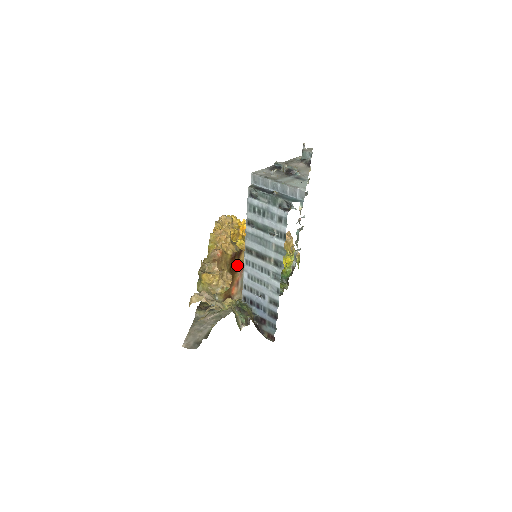
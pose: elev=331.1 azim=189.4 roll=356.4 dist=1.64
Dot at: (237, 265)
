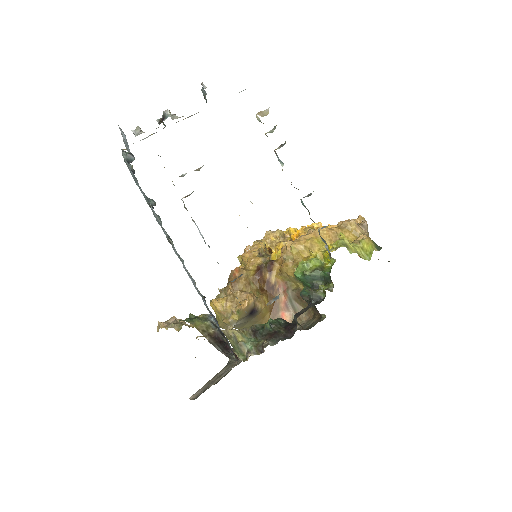
Dot at: (274, 282)
